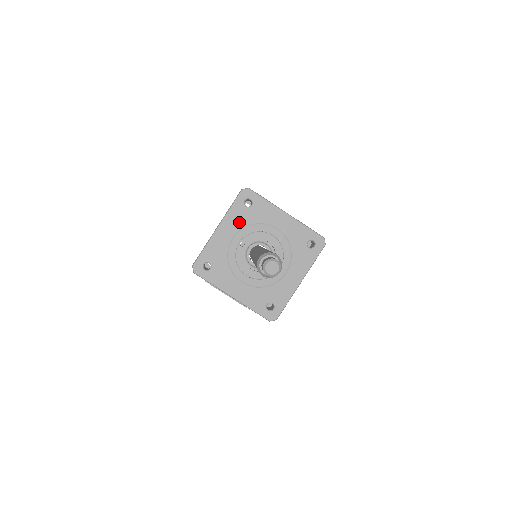
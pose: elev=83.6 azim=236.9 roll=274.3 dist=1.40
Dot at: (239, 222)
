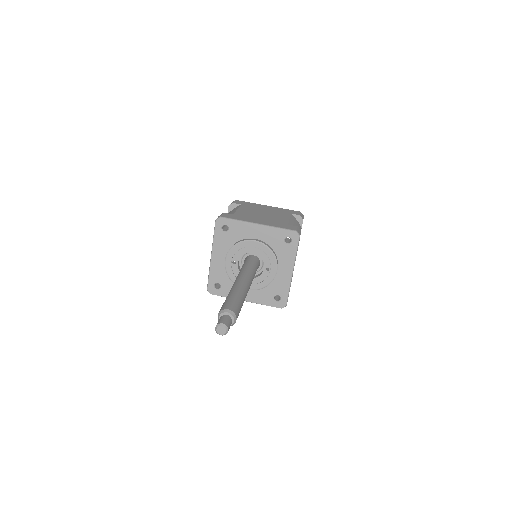
Dot at: (225, 245)
